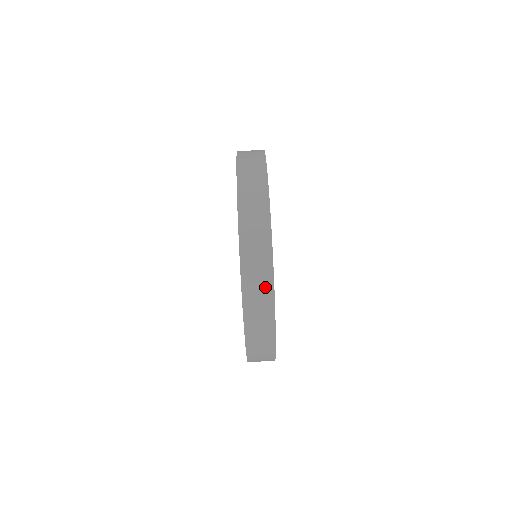
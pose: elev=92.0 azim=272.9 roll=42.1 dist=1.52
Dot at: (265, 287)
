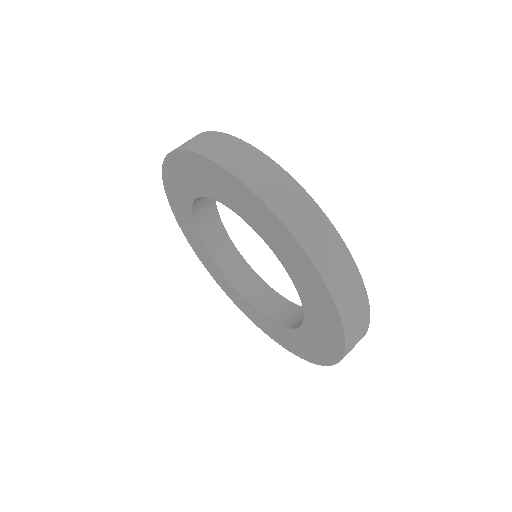
Dot at: (362, 309)
